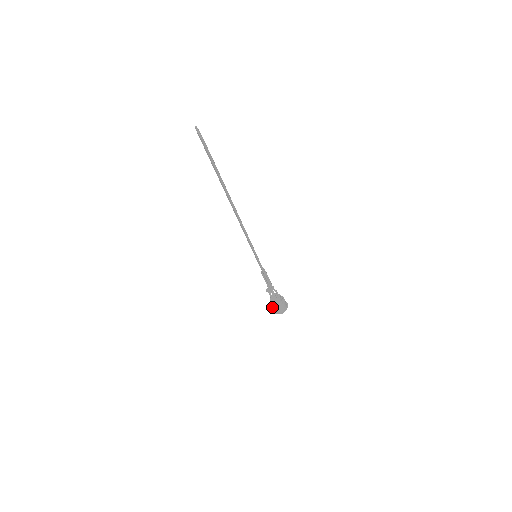
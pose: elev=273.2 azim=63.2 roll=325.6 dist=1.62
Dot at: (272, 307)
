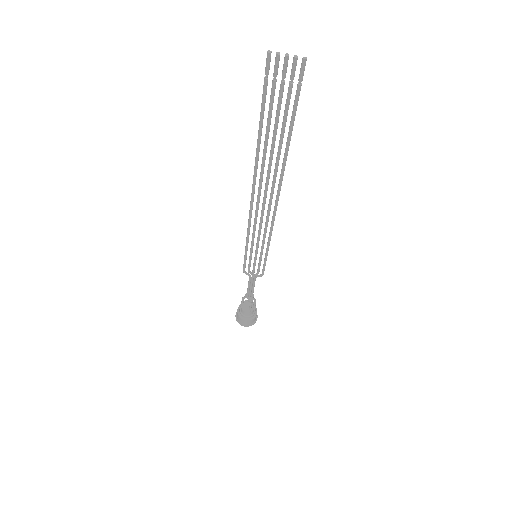
Dot at: (249, 320)
